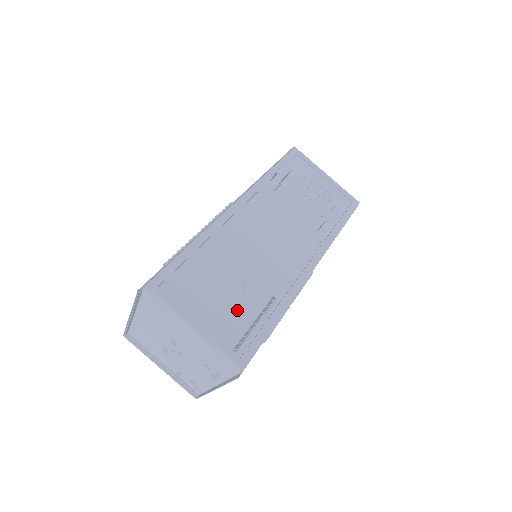
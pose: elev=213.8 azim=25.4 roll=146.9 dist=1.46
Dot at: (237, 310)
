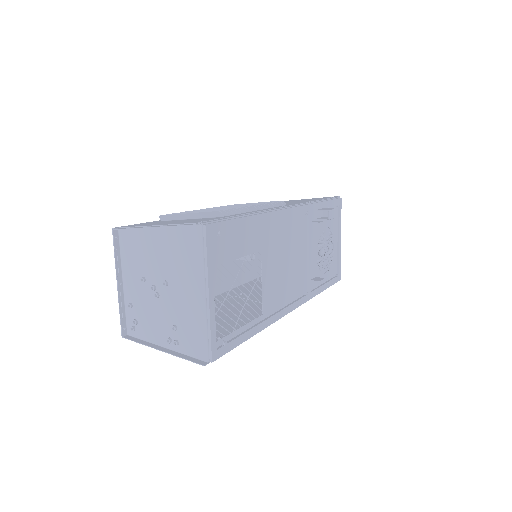
Dot at: occluded
